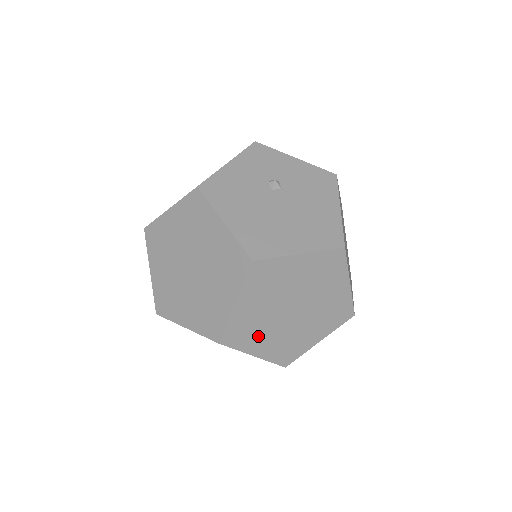
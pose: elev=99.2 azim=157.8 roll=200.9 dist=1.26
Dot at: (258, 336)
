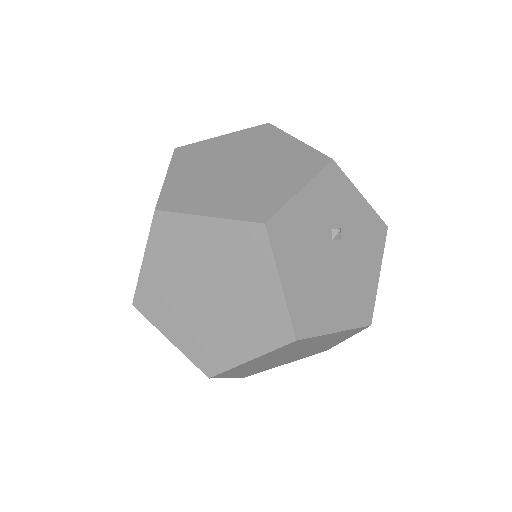
Dot at: (245, 370)
